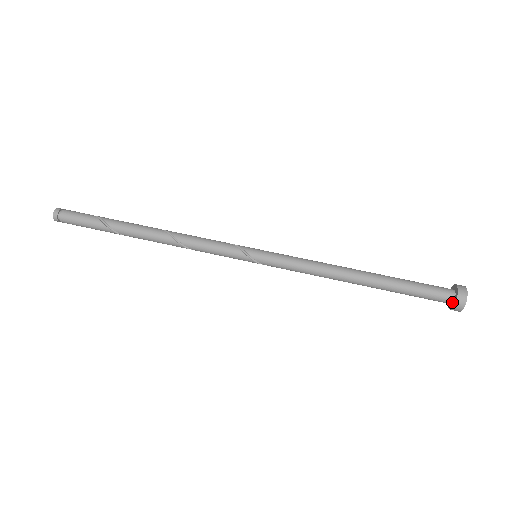
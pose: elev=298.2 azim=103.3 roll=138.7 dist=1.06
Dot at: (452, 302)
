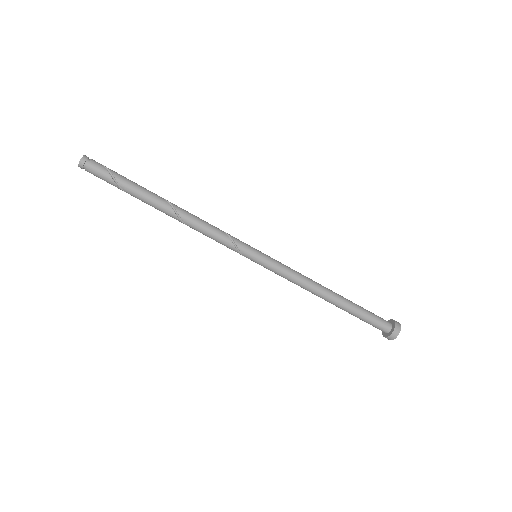
Dot at: occluded
